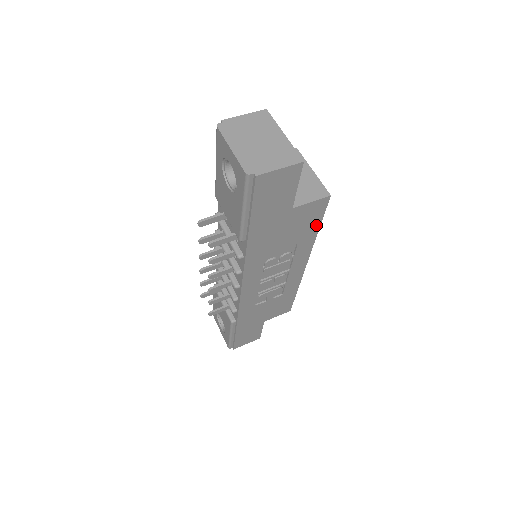
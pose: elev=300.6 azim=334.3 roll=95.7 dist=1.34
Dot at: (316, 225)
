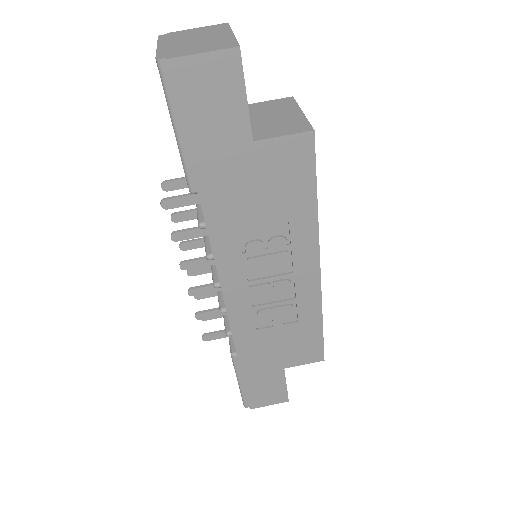
Dot at: (309, 189)
